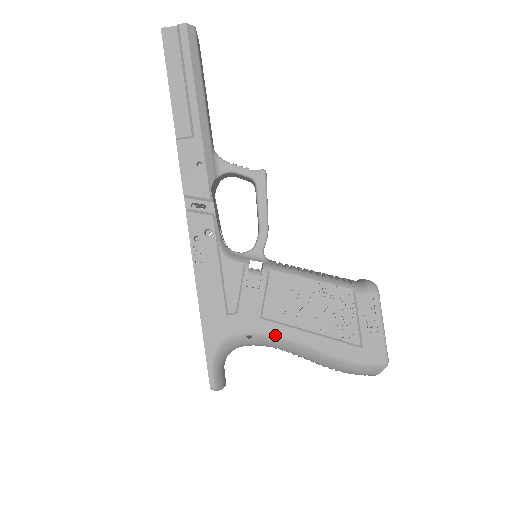
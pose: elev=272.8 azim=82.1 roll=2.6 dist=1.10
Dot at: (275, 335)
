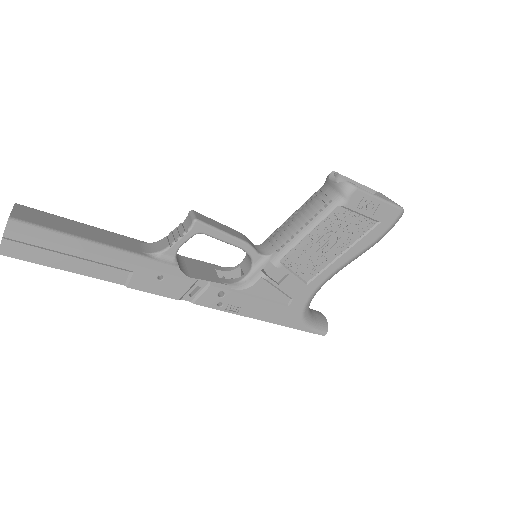
Dot at: (325, 280)
